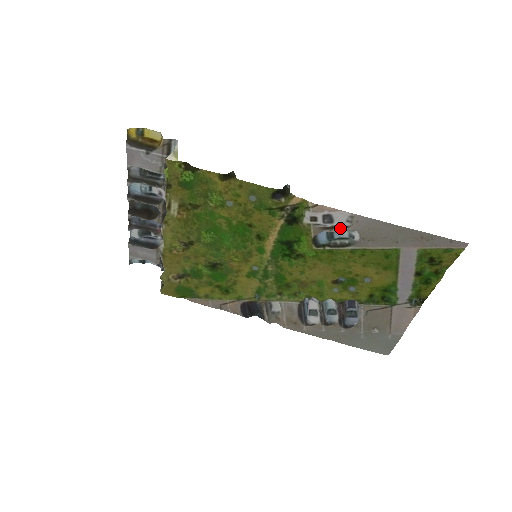
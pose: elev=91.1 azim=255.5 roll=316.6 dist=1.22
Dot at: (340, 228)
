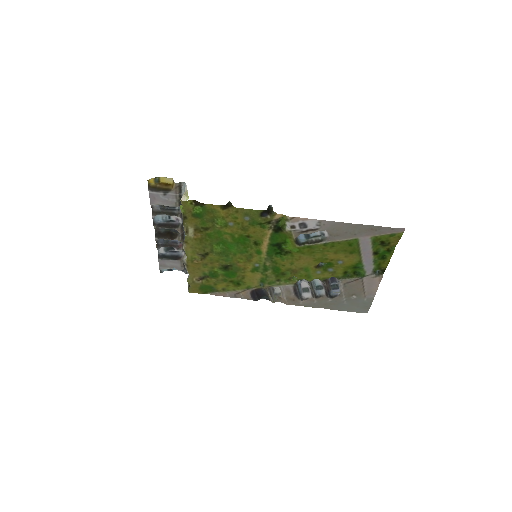
Dot at: (313, 230)
